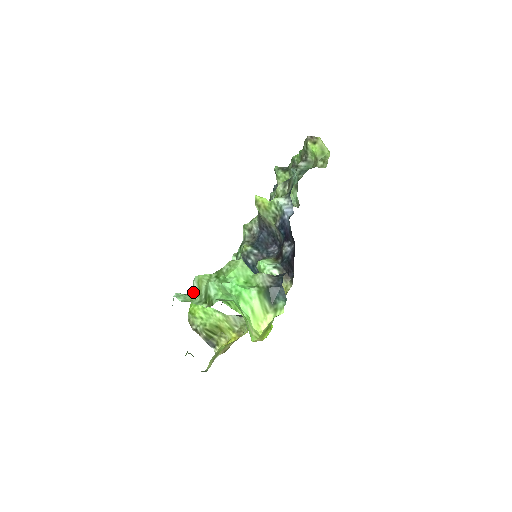
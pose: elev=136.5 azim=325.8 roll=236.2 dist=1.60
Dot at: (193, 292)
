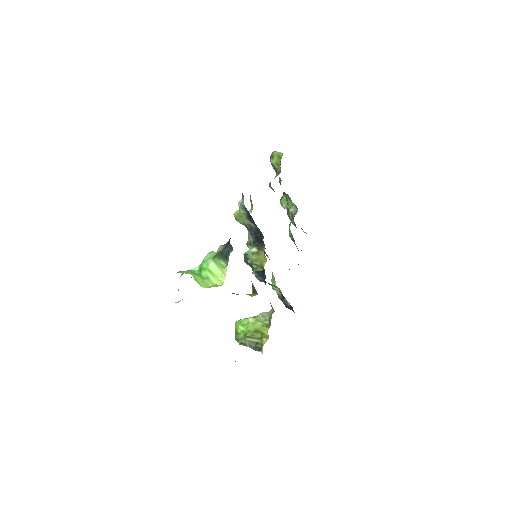
Dot at: occluded
